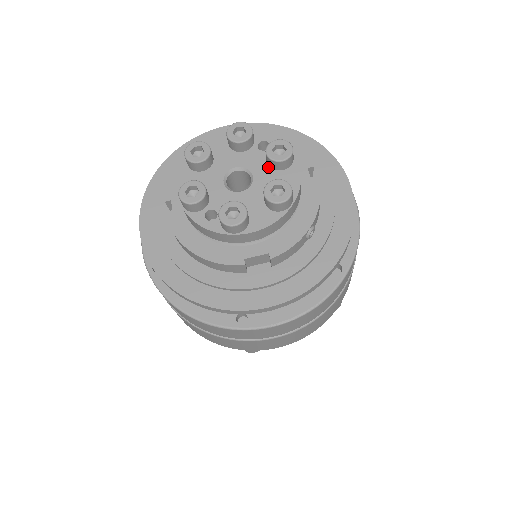
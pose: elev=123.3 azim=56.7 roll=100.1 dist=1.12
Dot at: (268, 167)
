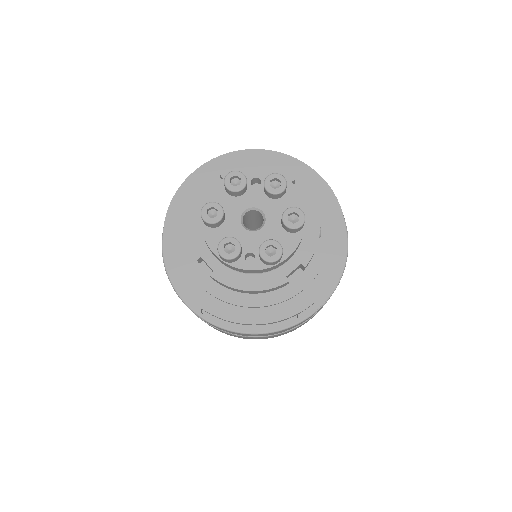
Dot at: (270, 199)
